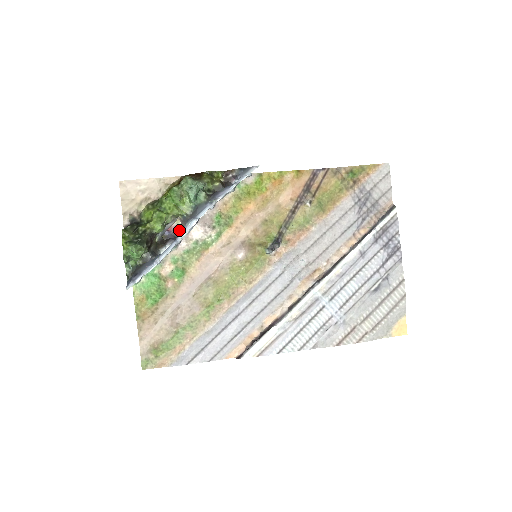
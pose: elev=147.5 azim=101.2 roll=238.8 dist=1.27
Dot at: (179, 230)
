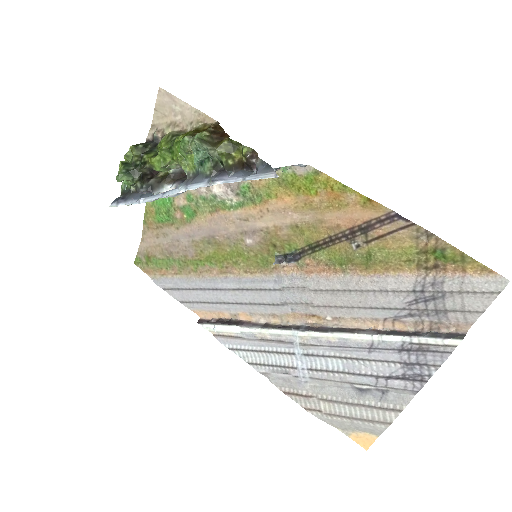
Dot at: occluded
